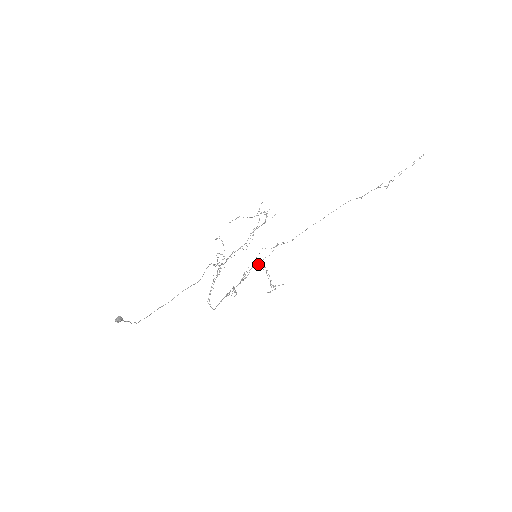
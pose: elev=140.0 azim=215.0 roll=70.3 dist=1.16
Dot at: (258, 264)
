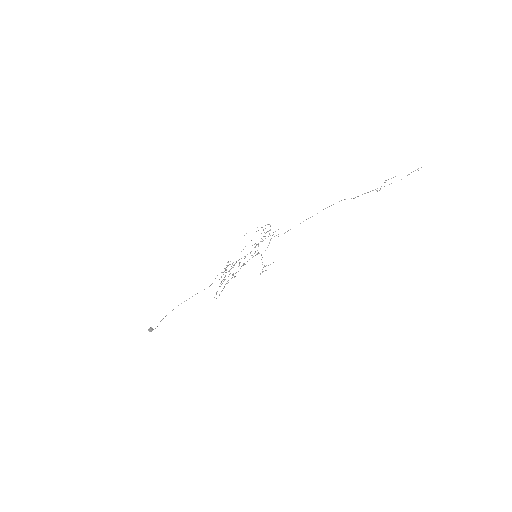
Dot at: (255, 252)
